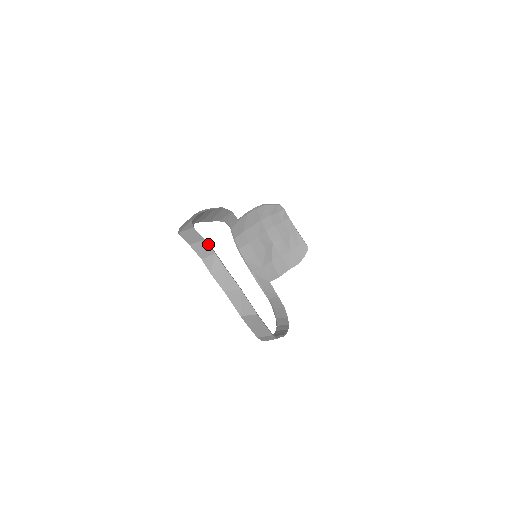
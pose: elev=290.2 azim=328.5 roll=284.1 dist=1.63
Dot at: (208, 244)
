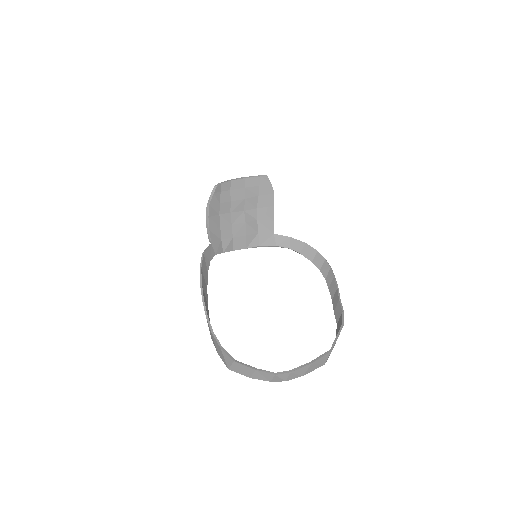
Dot at: (262, 372)
